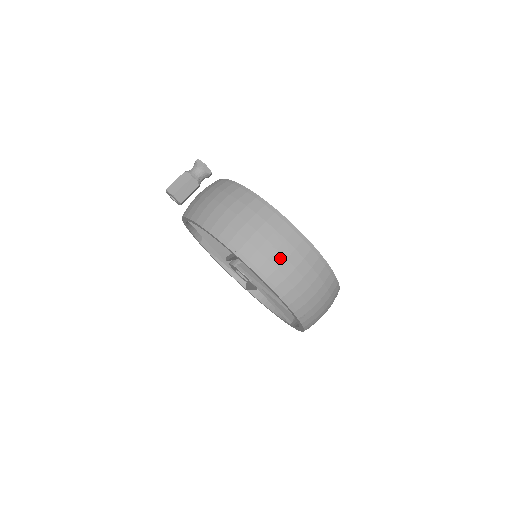
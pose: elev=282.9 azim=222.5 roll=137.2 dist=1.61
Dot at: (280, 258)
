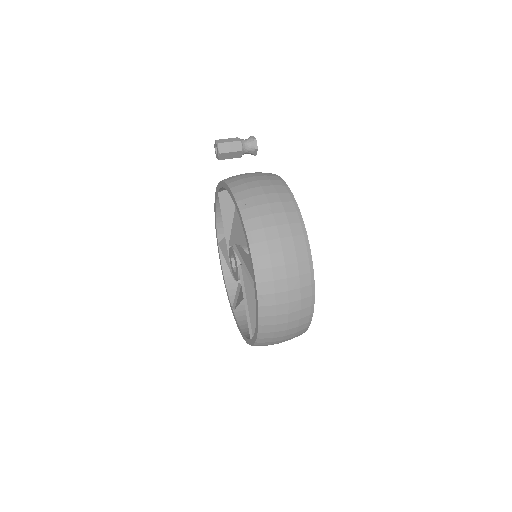
Dot at: (271, 222)
